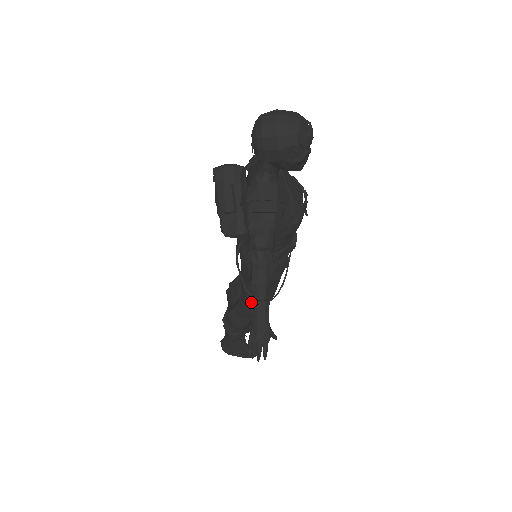
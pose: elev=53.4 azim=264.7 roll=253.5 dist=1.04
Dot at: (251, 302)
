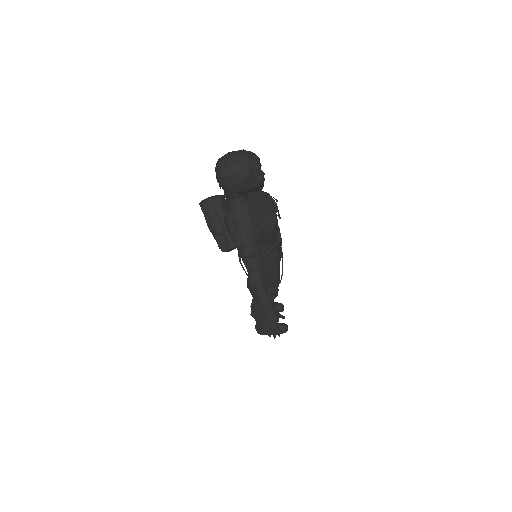
Dot at: occluded
